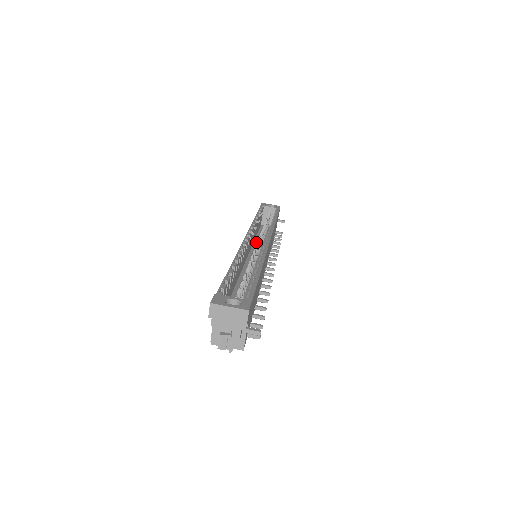
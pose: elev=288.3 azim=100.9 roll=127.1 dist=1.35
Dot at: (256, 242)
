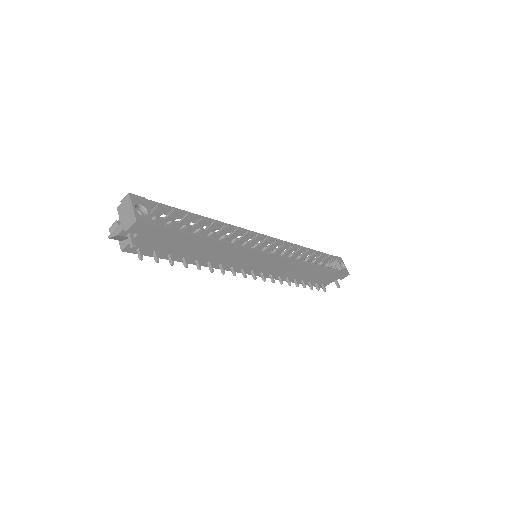
Dot at: occluded
